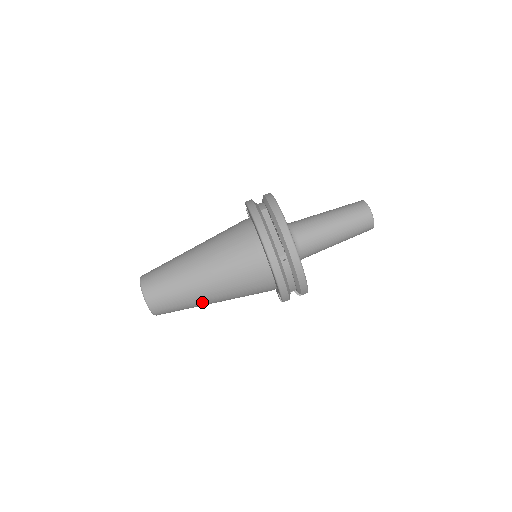
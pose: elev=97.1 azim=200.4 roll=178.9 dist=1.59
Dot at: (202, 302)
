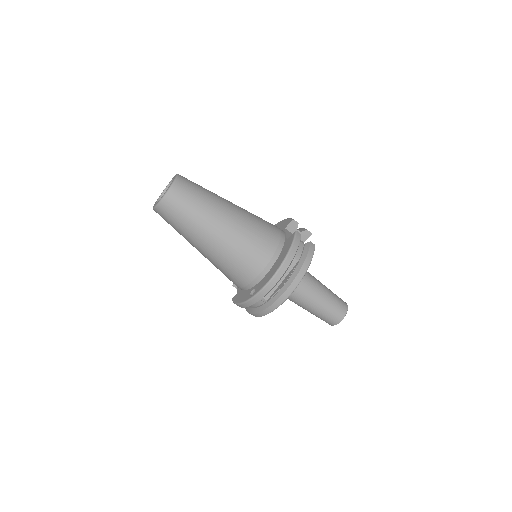
Dot at: (190, 243)
